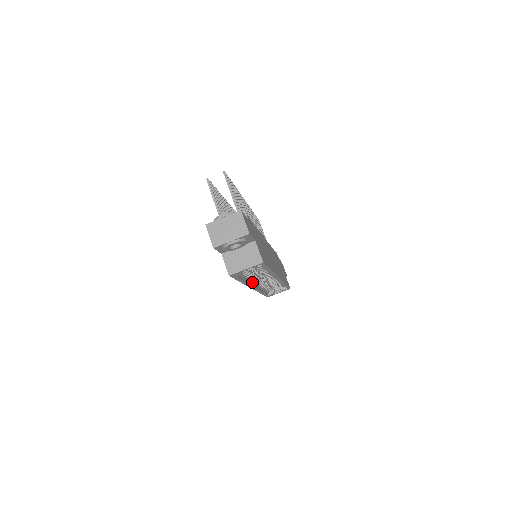
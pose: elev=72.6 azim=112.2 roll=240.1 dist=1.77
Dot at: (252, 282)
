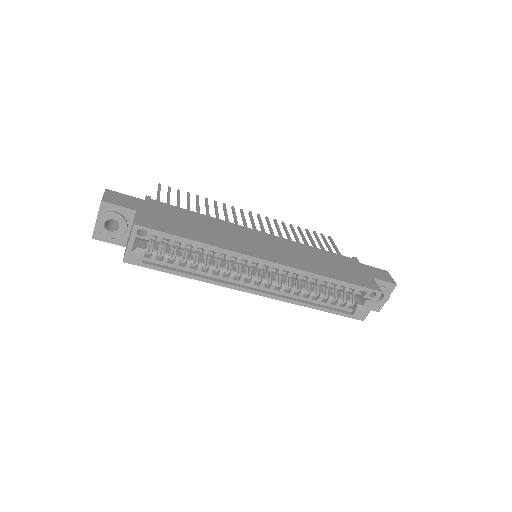
Dot at: (238, 282)
